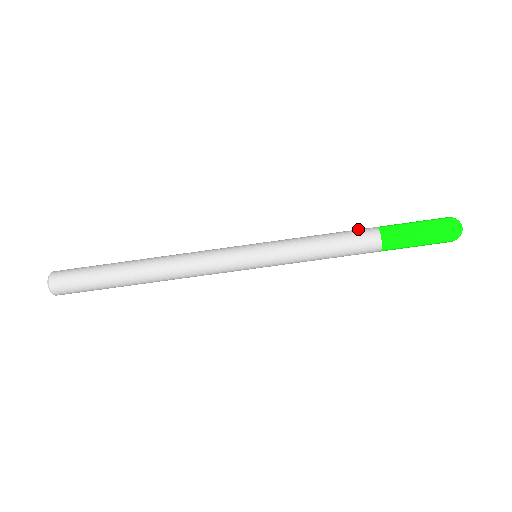
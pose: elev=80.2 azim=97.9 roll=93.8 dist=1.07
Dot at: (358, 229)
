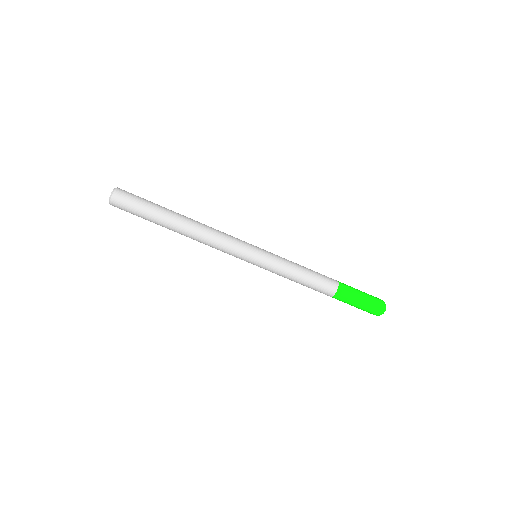
Dot at: occluded
